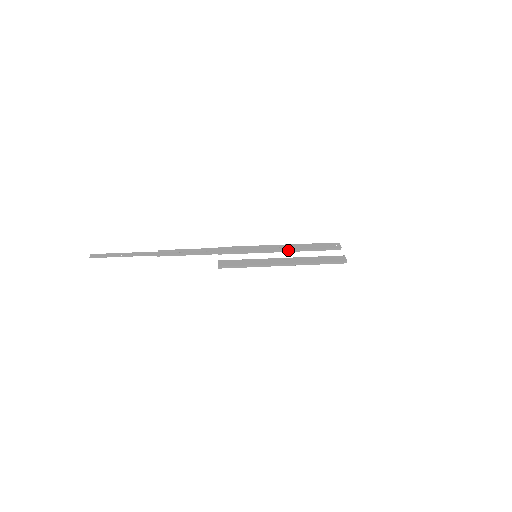
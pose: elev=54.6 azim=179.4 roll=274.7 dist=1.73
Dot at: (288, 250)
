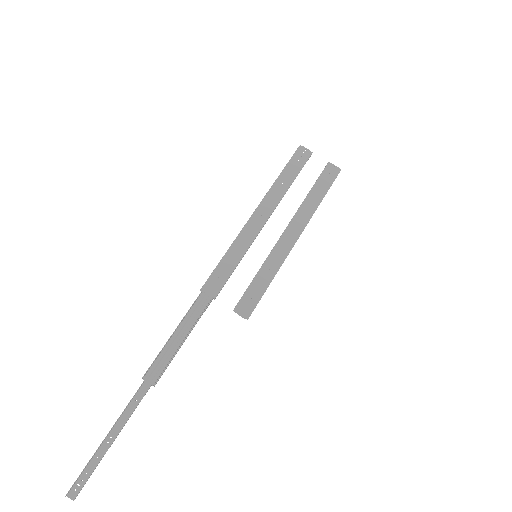
Dot at: (273, 211)
